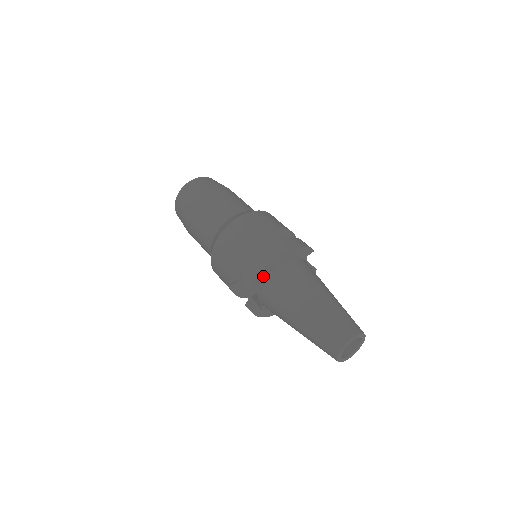
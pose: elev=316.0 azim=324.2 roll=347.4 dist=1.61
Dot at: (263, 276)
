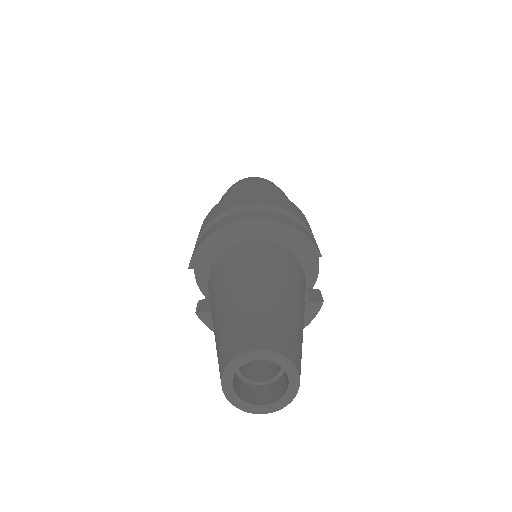
Dot at: (219, 241)
